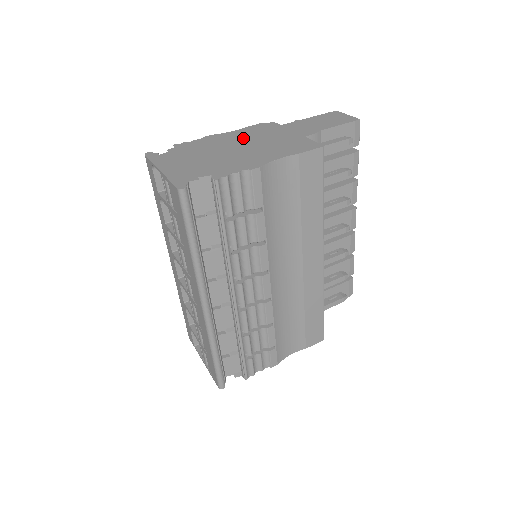
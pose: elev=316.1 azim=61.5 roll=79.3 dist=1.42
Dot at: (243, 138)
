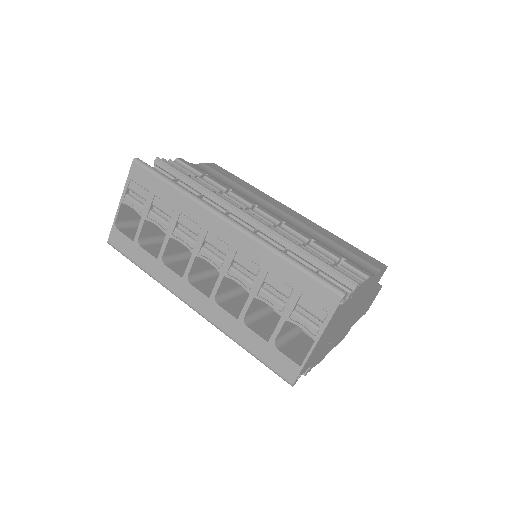
Dot at: occluded
